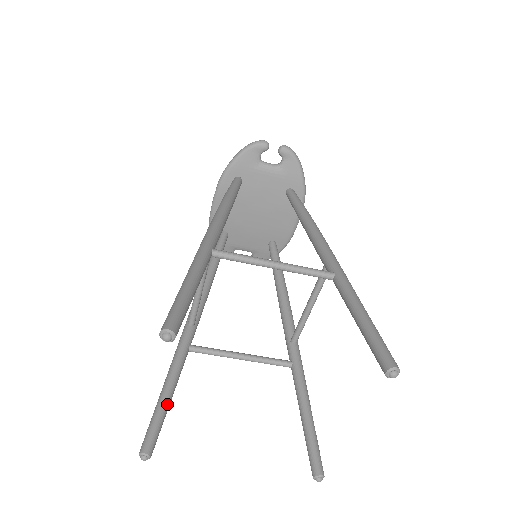
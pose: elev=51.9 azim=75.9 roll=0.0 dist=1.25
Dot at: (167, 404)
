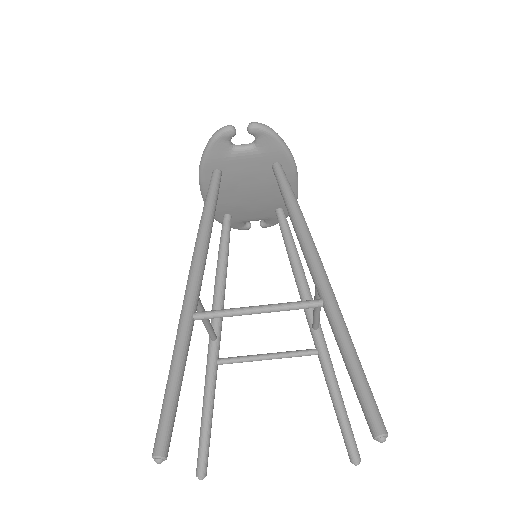
Dot at: (209, 426)
